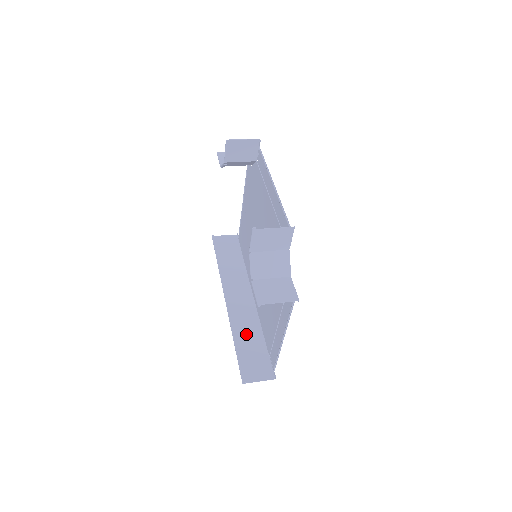
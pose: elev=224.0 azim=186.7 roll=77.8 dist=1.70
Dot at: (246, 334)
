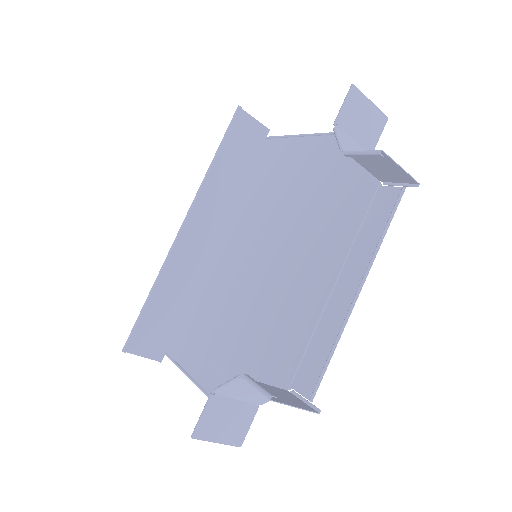
Dot at: (170, 290)
